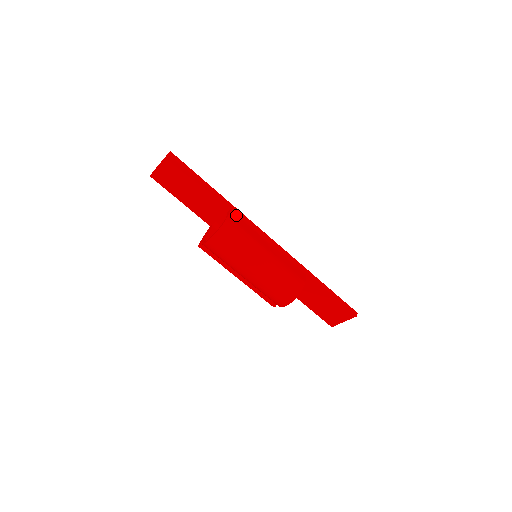
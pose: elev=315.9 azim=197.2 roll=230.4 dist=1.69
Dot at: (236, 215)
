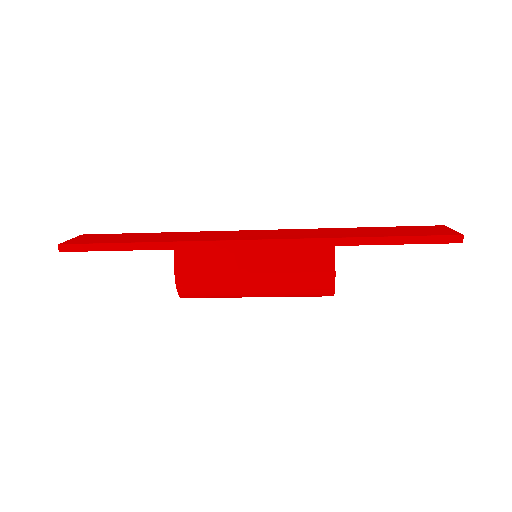
Dot at: (185, 255)
